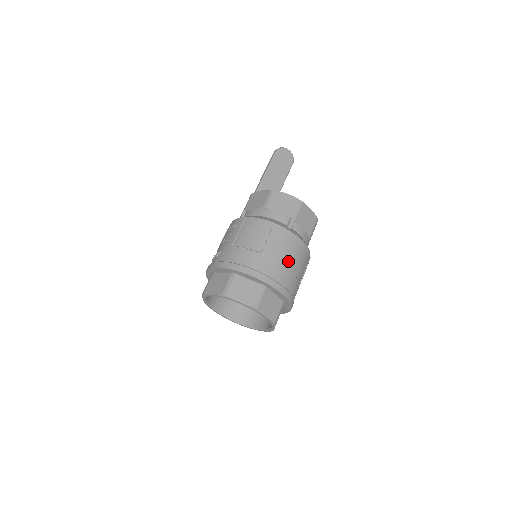
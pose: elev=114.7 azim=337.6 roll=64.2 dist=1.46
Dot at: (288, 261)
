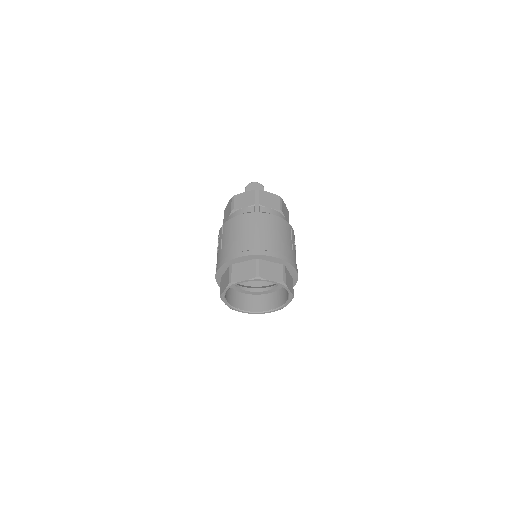
Dot at: (267, 233)
